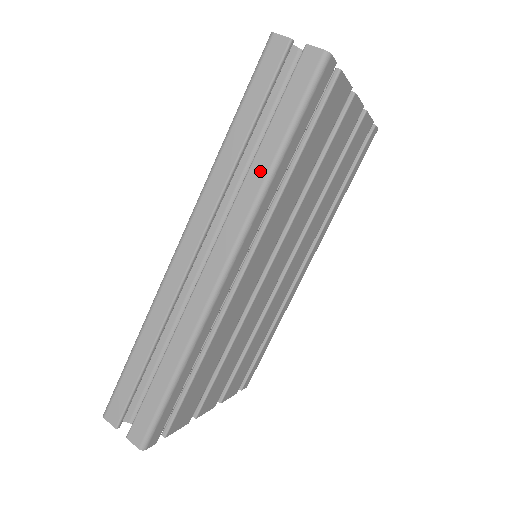
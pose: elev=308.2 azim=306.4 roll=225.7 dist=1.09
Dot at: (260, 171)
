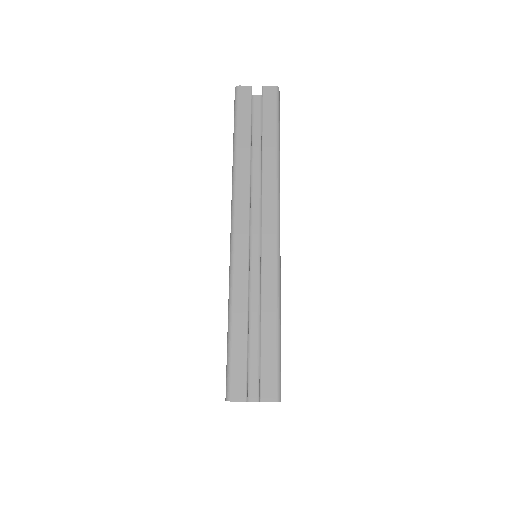
Dot at: (270, 158)
